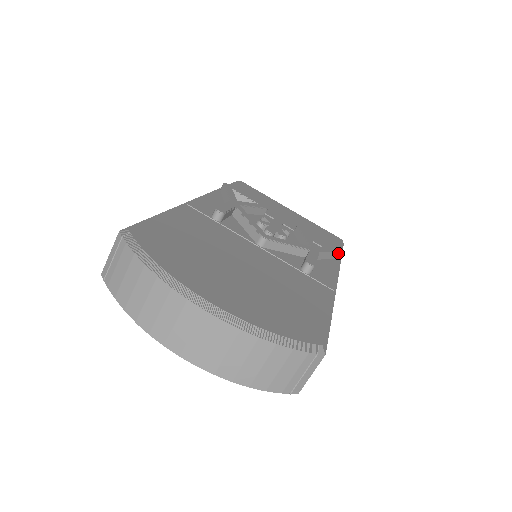
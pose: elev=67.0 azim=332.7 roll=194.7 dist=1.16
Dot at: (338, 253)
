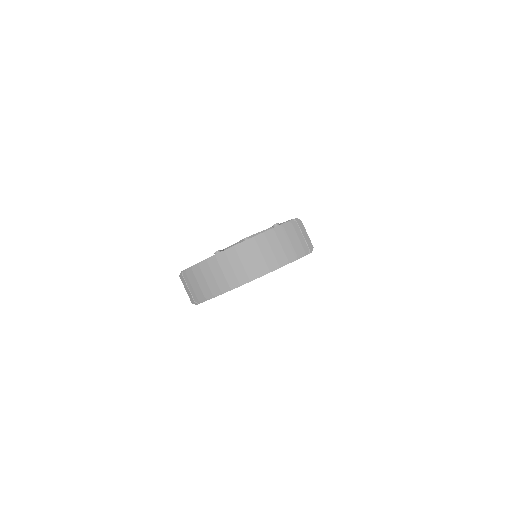
Dot at: occluded
